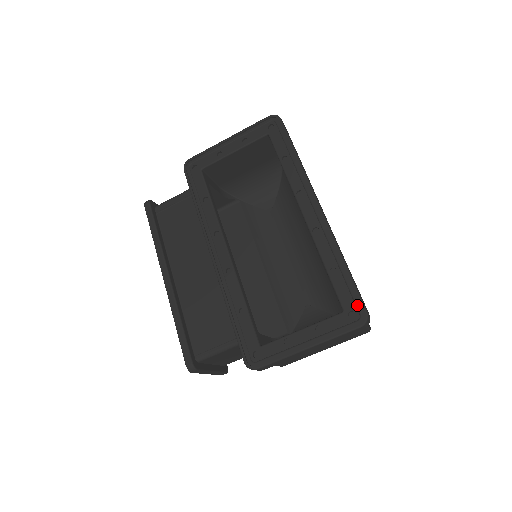
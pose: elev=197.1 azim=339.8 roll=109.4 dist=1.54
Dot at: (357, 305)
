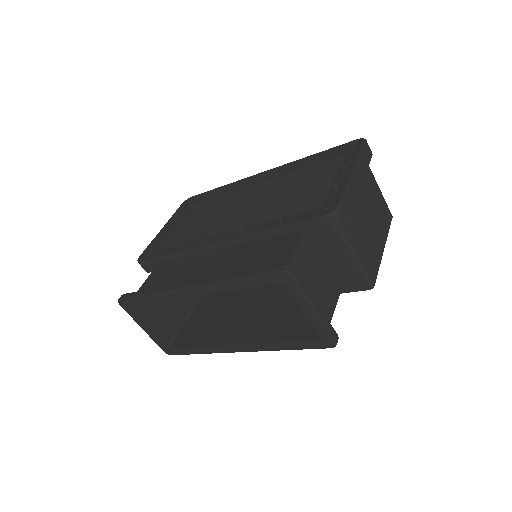
Dot at: (348, 146)
